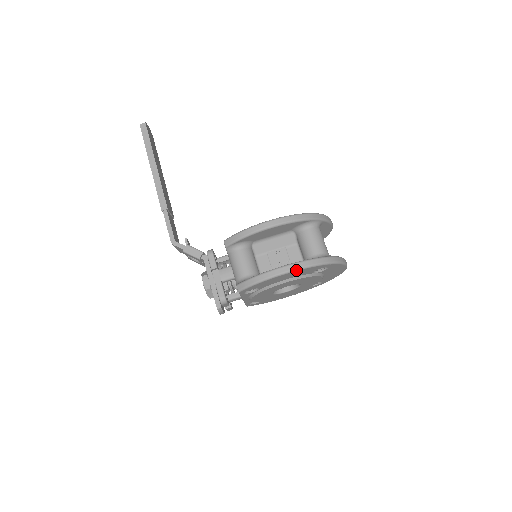
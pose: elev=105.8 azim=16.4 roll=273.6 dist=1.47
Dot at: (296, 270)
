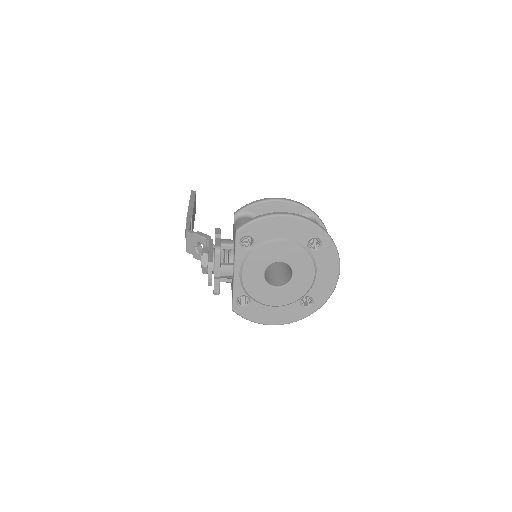
Dot at: (293, 216)
